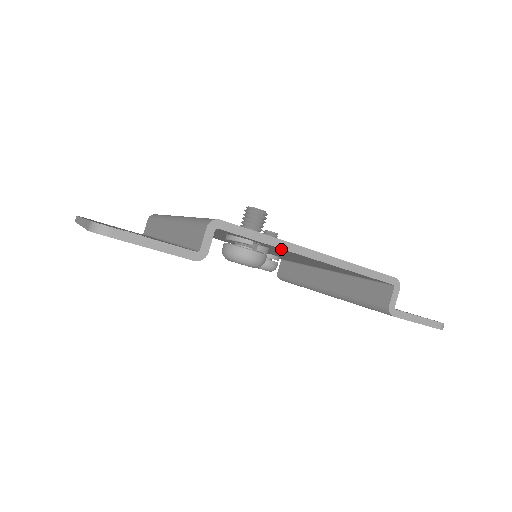
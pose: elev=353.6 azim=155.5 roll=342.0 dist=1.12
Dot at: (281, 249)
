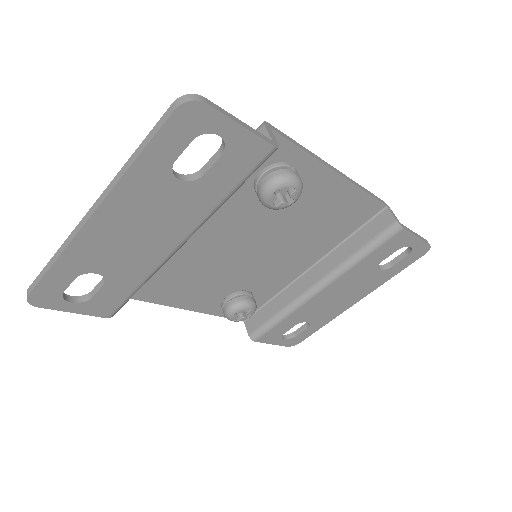
Dot at: (312, 165)
